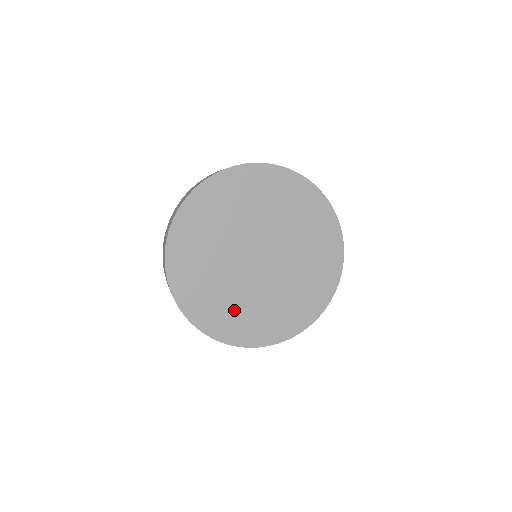
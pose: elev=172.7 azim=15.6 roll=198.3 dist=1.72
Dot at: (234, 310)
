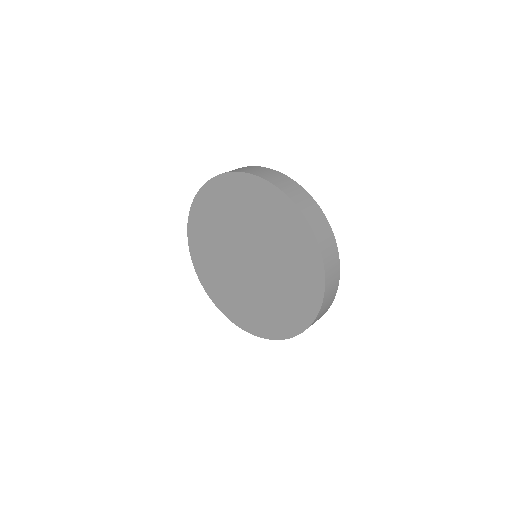
Dot at: (213, 264)
